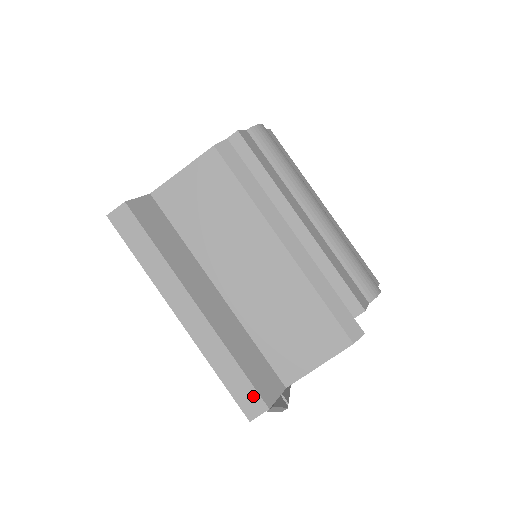
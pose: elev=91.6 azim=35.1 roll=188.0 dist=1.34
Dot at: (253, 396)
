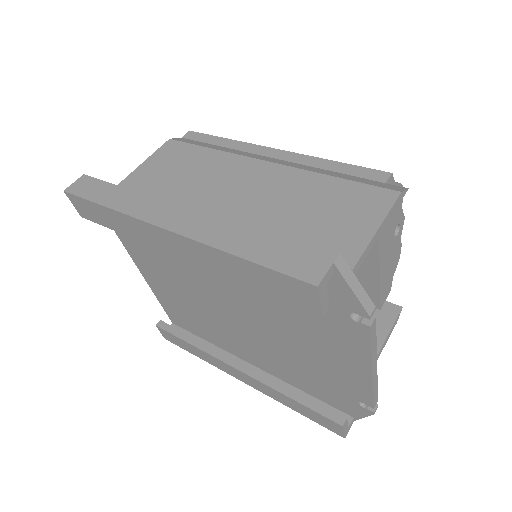
Dot at: (304, 255)
